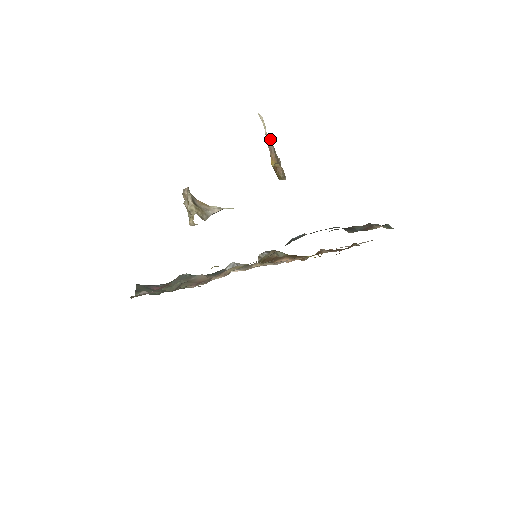
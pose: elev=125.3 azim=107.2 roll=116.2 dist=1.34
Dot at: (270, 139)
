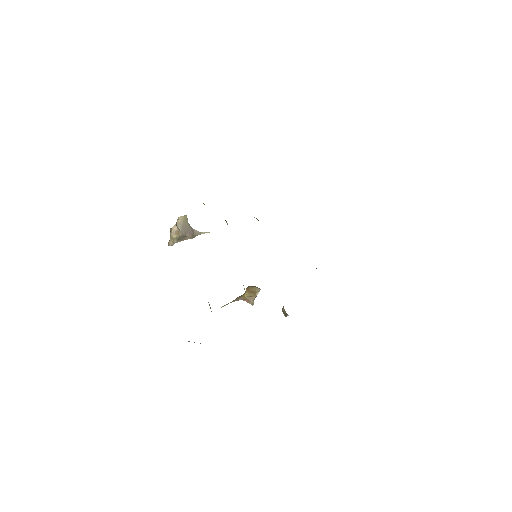
Dot at: (236, 299)
